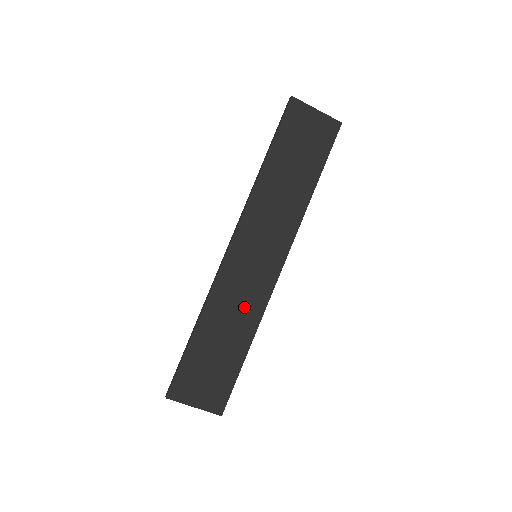
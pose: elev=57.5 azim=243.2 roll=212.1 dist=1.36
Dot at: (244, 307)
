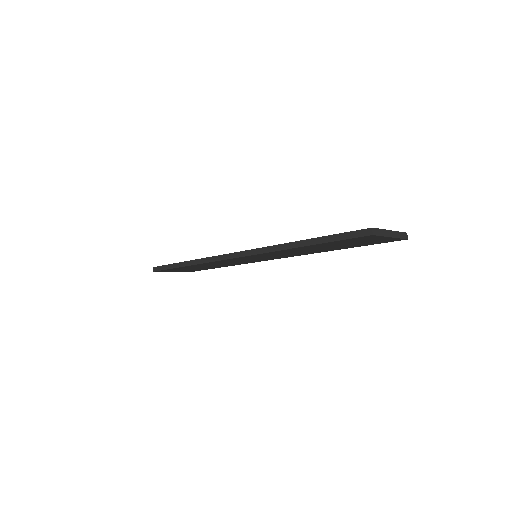
Dot at: occluded
